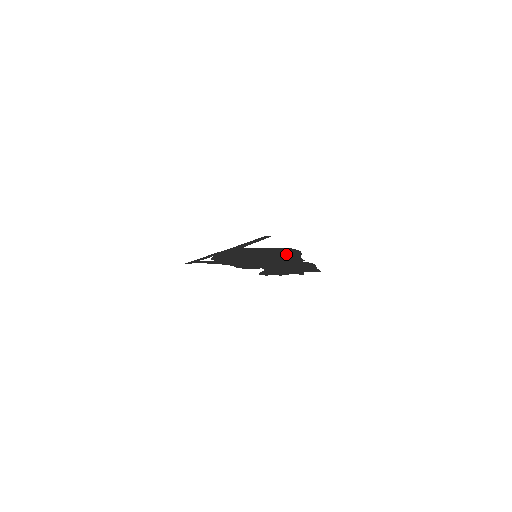
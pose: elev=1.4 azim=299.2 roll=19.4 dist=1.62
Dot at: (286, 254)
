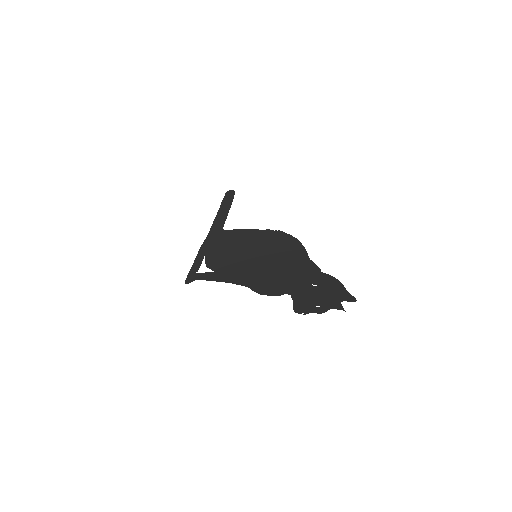
Dot at: (288, 250)
